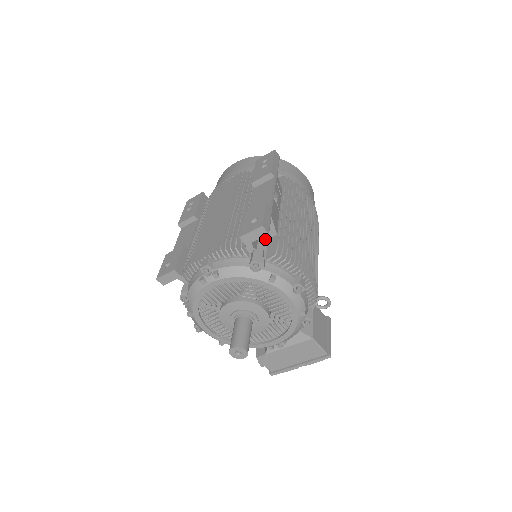
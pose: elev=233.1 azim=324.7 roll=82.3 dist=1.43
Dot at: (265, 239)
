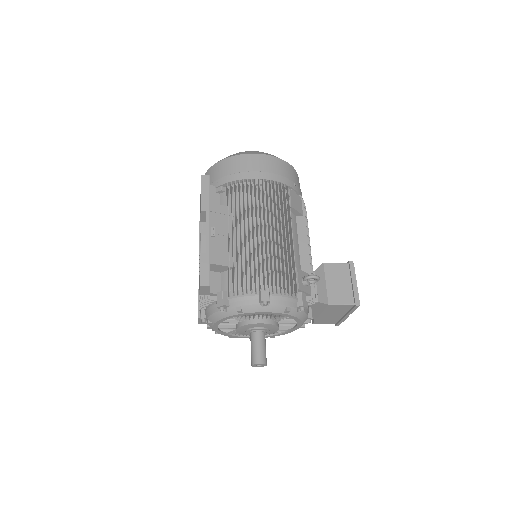
Dot at: (225, 273)
